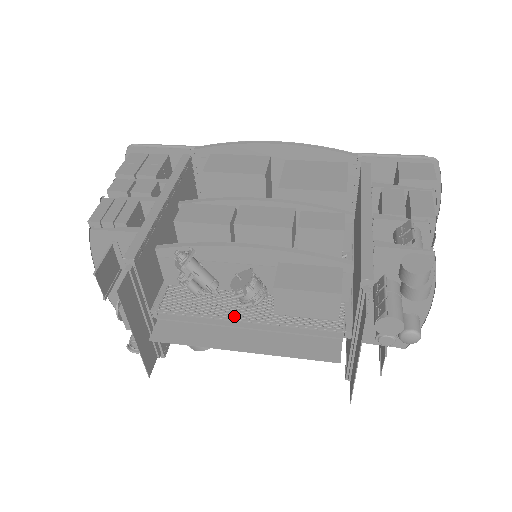
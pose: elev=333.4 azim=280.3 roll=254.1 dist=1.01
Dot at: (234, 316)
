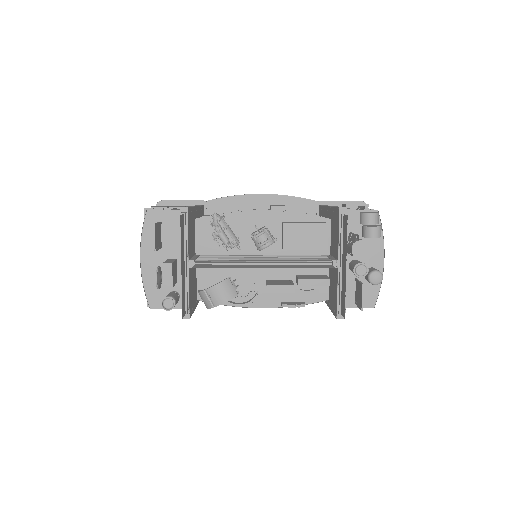
Dot at: (252, 261)
